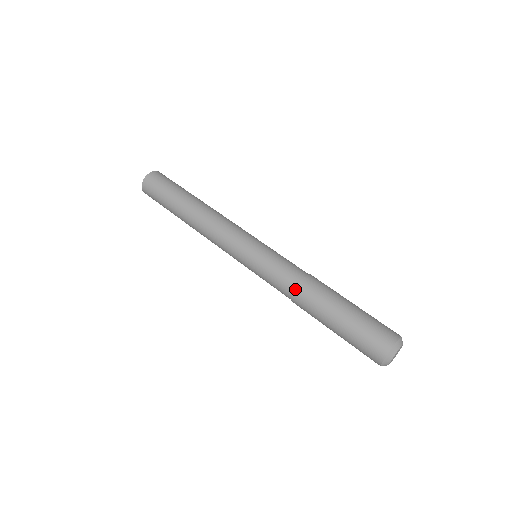
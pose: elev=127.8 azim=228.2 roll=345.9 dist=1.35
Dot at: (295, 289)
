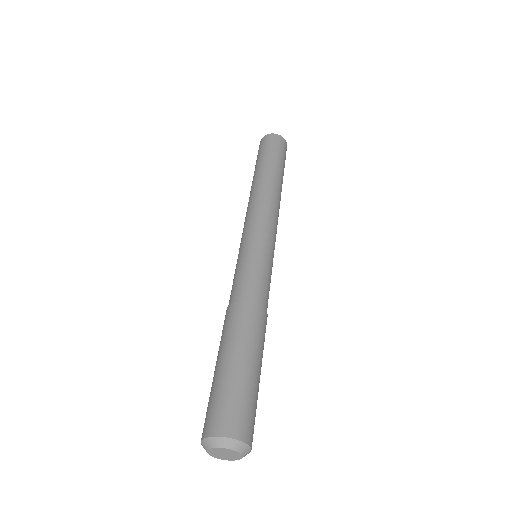
Dot at: occluded
